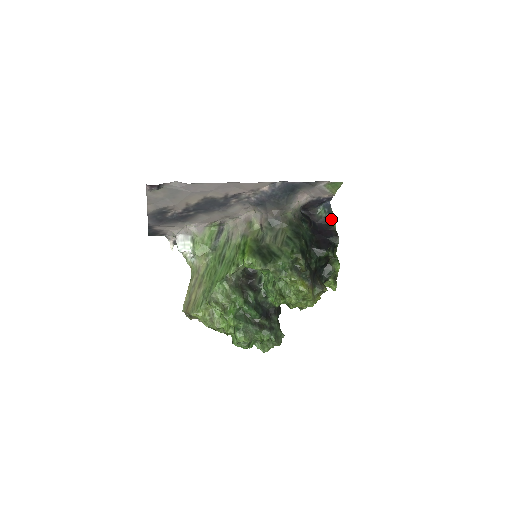
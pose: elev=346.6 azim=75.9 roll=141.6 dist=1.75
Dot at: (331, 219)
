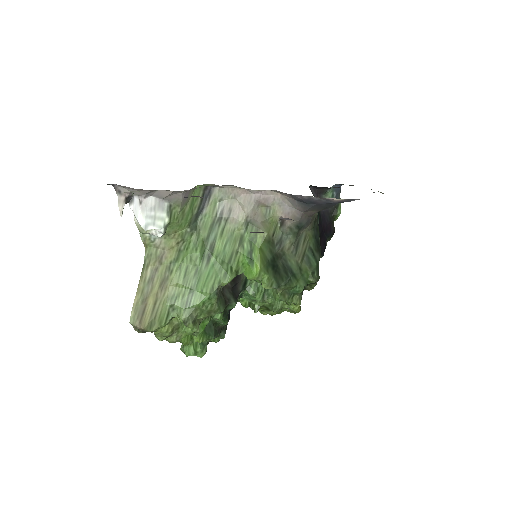
Dot at: (337, 210)
